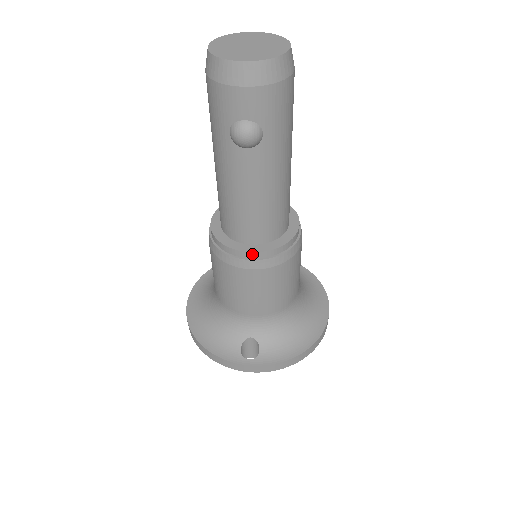
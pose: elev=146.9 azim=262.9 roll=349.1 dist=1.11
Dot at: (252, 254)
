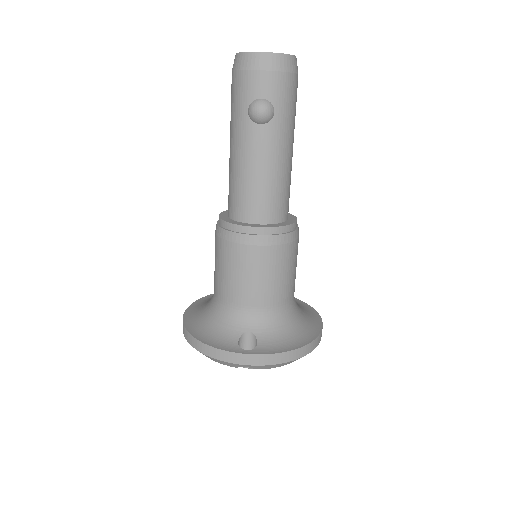
Dot at: (257, 229)
